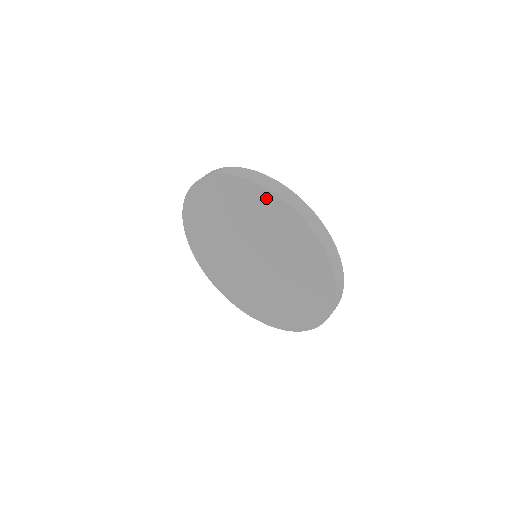
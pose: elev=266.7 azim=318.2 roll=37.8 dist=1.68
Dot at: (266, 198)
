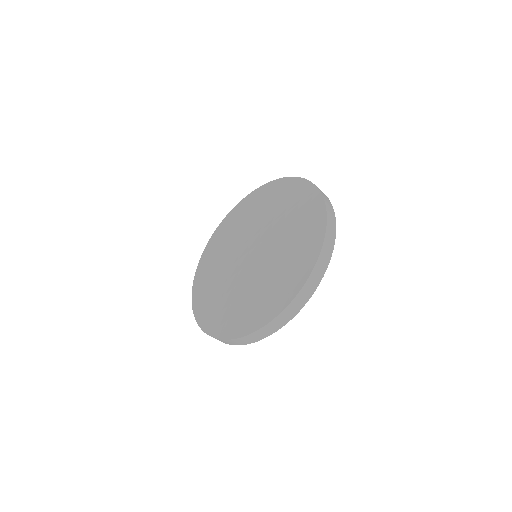
Dot at: (303, 187)
